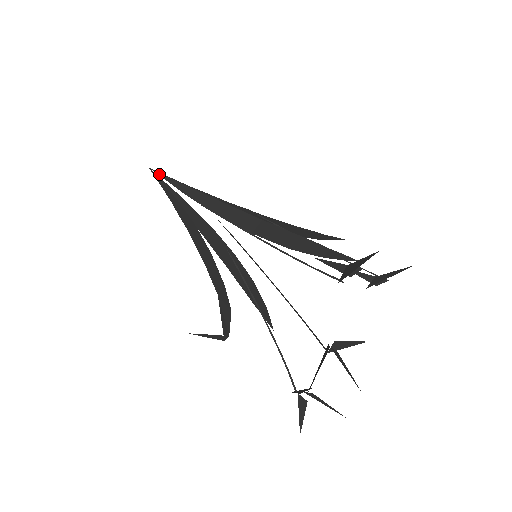
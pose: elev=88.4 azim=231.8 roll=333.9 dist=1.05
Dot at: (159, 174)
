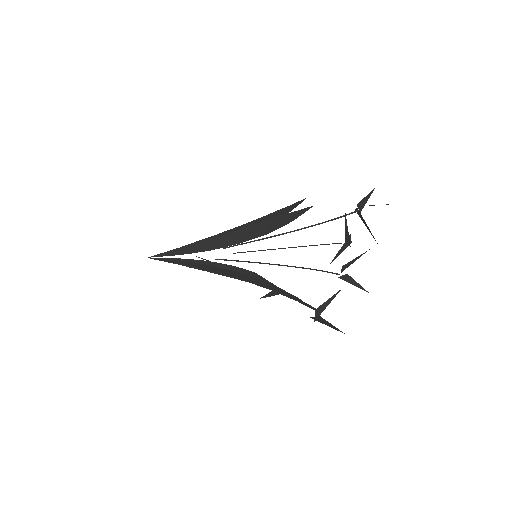
Dot at: (156, 259)
